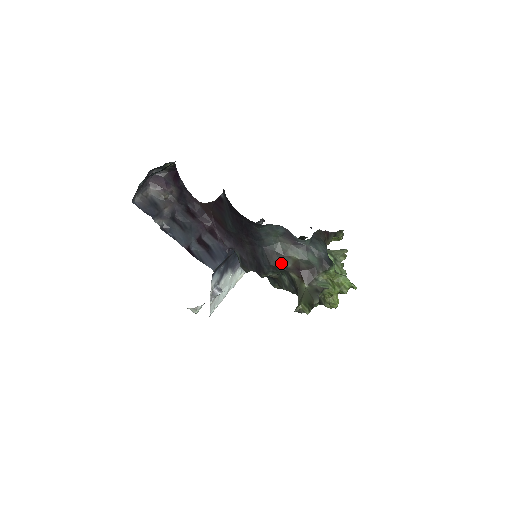
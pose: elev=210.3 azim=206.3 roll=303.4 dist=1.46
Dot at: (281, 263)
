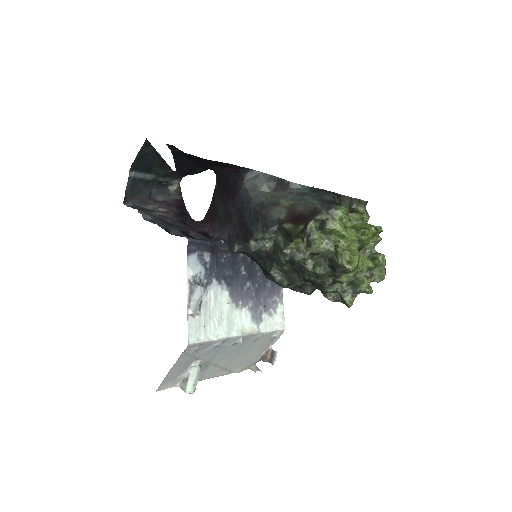
Dot at: (272, 217)
